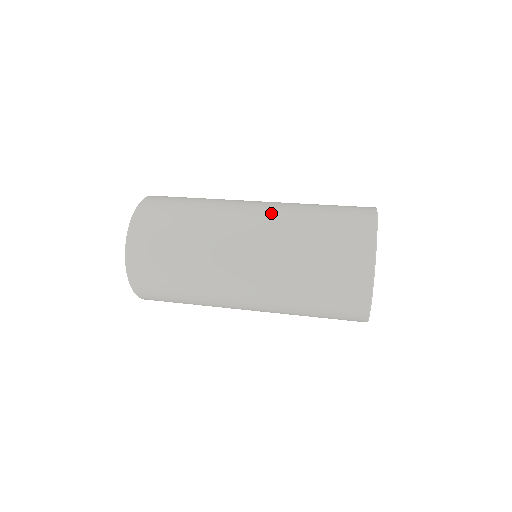
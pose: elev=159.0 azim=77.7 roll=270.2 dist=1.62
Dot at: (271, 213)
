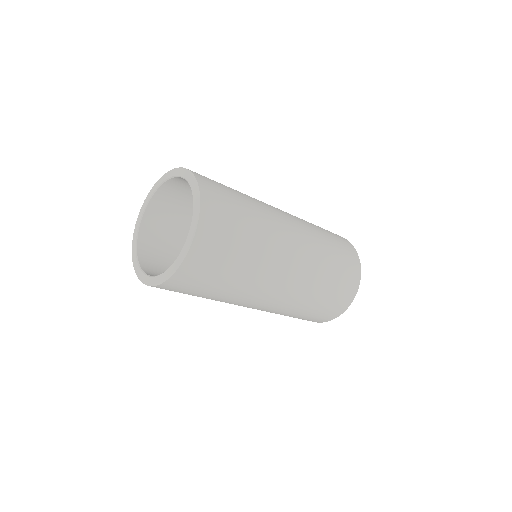
Dot at: occluded
